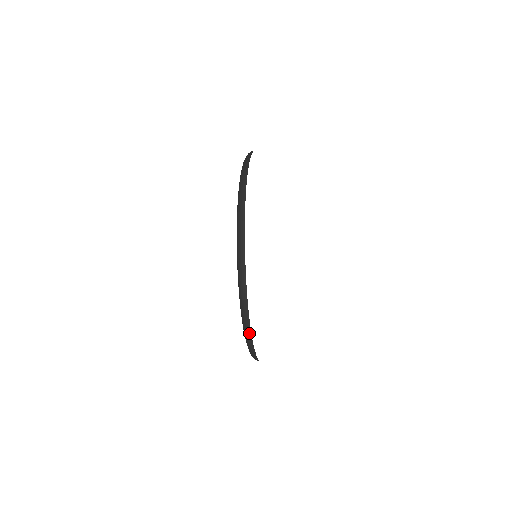
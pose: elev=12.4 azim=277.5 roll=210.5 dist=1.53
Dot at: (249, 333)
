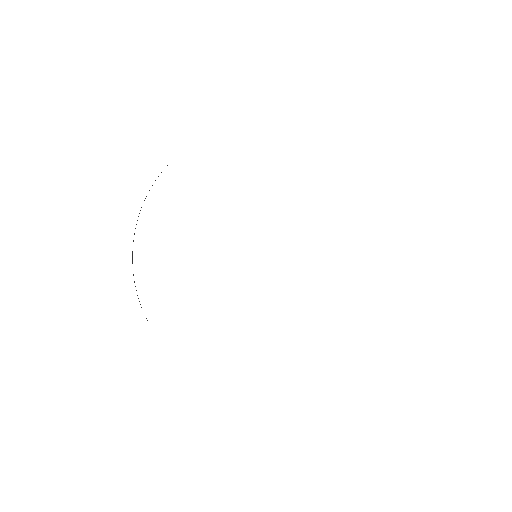
Dot at: occluded
